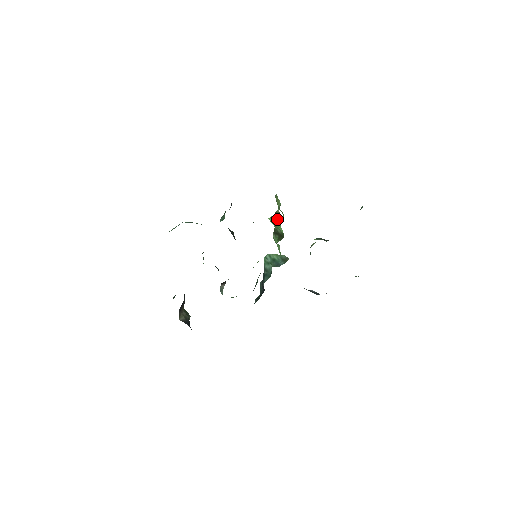
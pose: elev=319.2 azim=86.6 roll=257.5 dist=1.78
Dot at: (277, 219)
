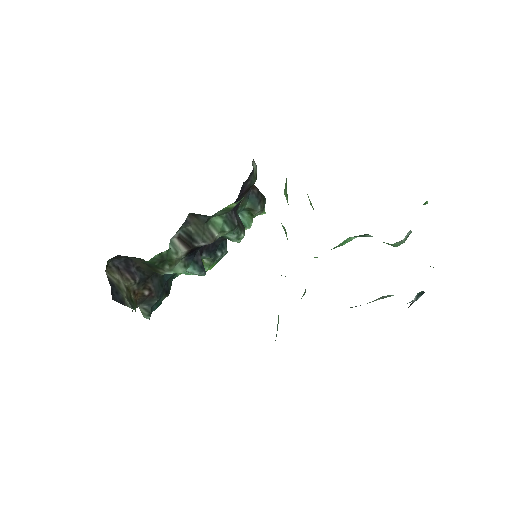
Dot at: occluded
